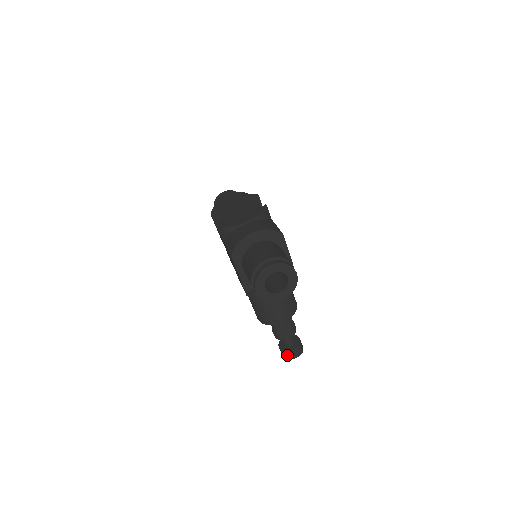
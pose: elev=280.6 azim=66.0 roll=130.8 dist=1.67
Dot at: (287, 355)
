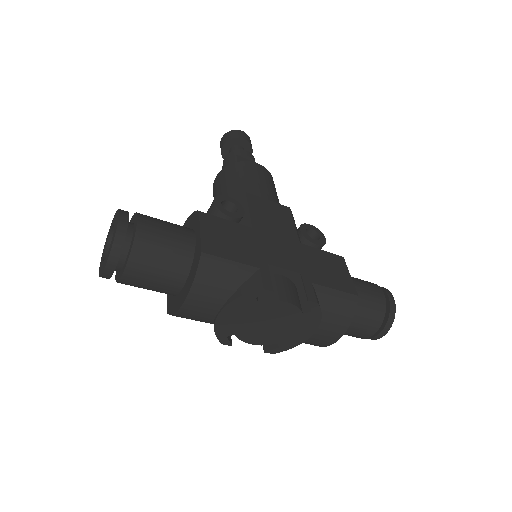
Dot at: occluded
